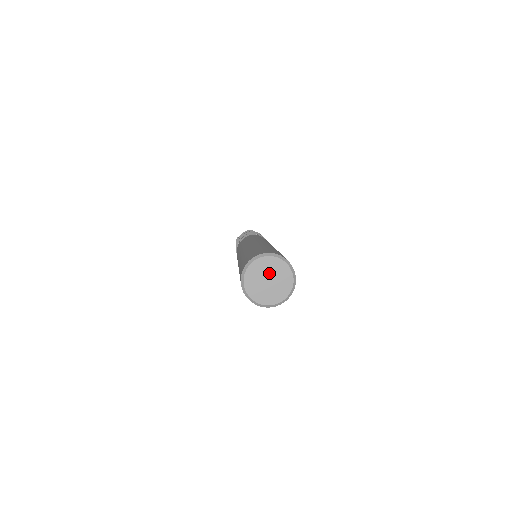
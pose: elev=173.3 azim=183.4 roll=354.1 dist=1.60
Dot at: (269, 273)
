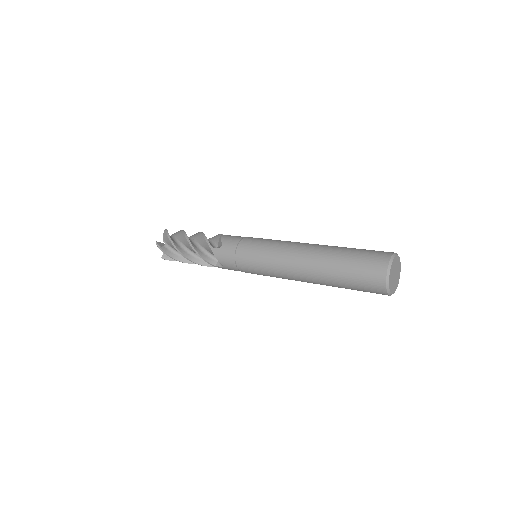
Dot at: (395, 269)
